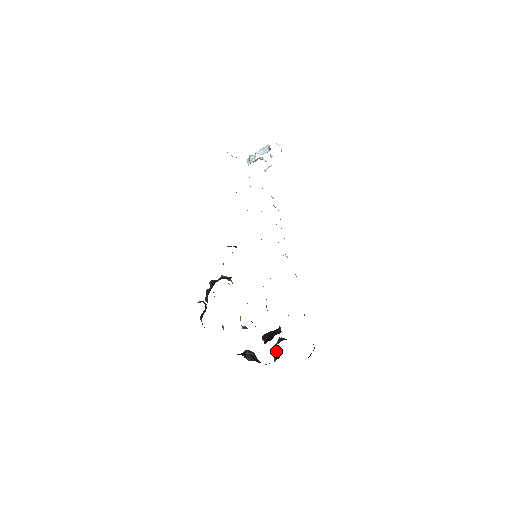
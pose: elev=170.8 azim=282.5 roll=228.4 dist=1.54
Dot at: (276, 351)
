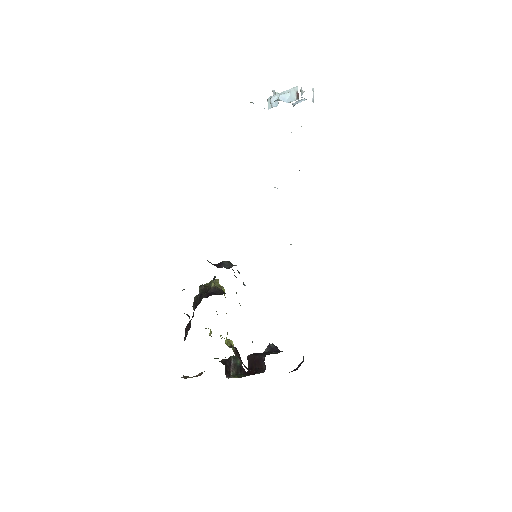
Dot at: occluded
